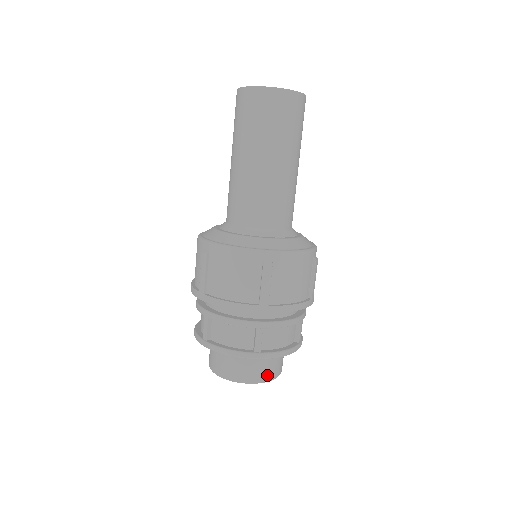
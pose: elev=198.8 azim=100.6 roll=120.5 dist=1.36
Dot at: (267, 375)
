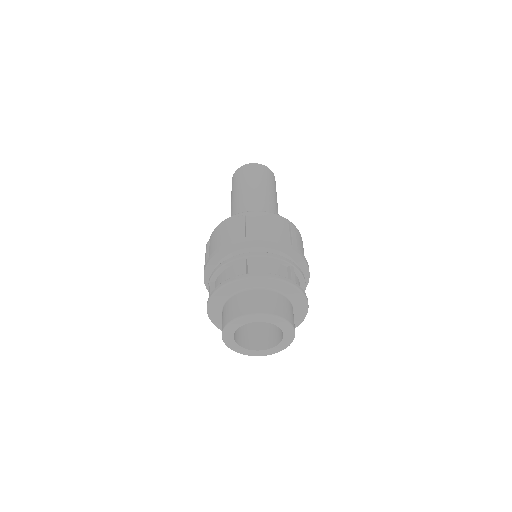
Dot at: (264, 308)
